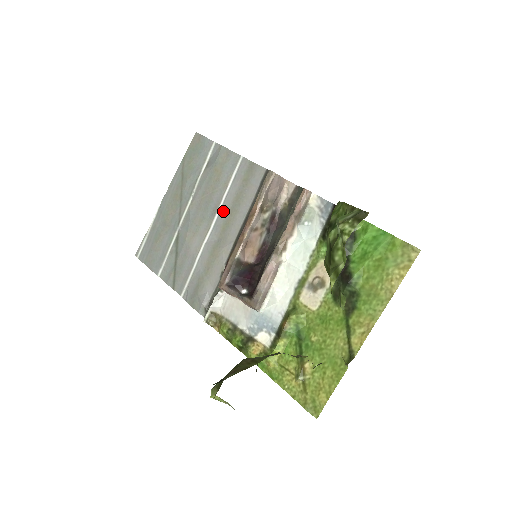
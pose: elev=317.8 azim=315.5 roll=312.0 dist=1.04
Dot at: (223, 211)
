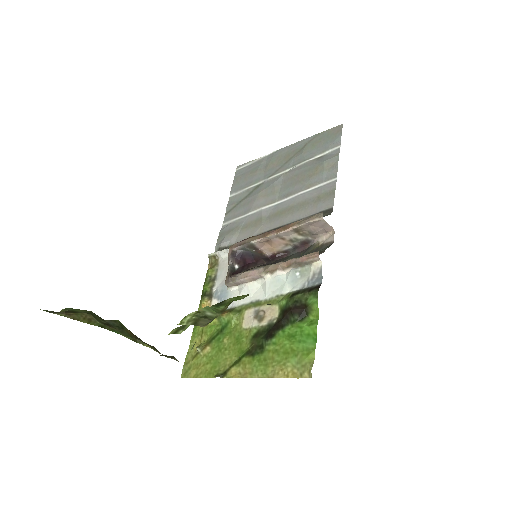
Dot at: (289, 202)
